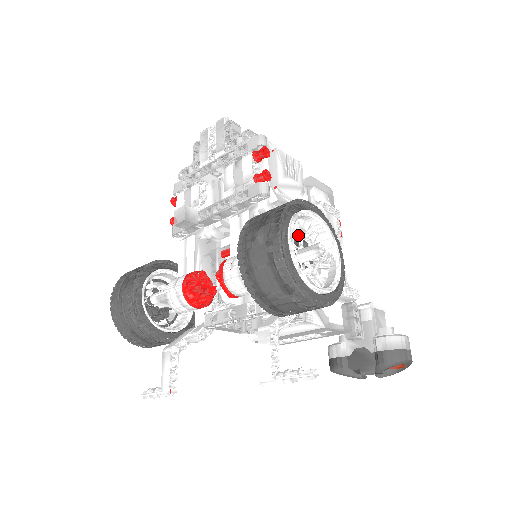
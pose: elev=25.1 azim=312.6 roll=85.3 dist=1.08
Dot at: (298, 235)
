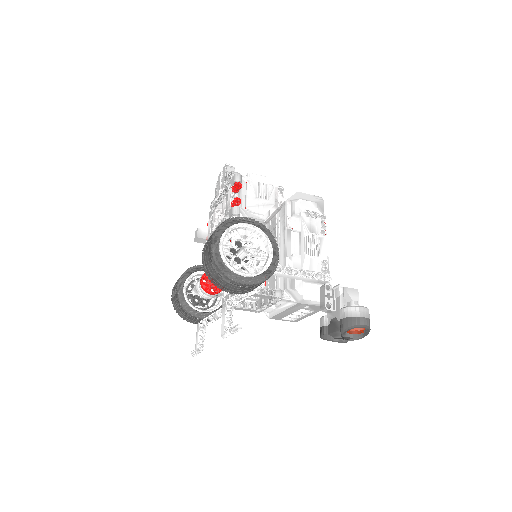
Dot at: (240, 240)
